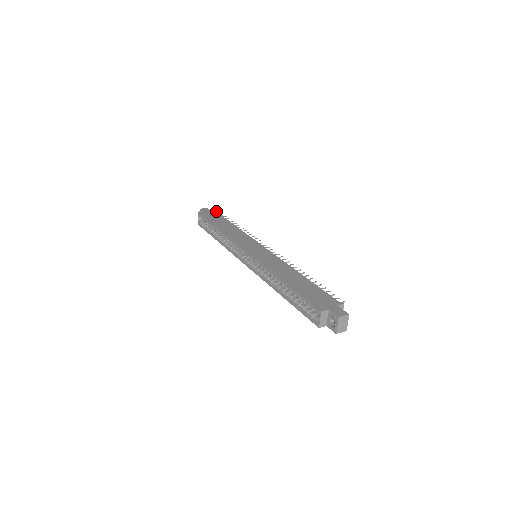
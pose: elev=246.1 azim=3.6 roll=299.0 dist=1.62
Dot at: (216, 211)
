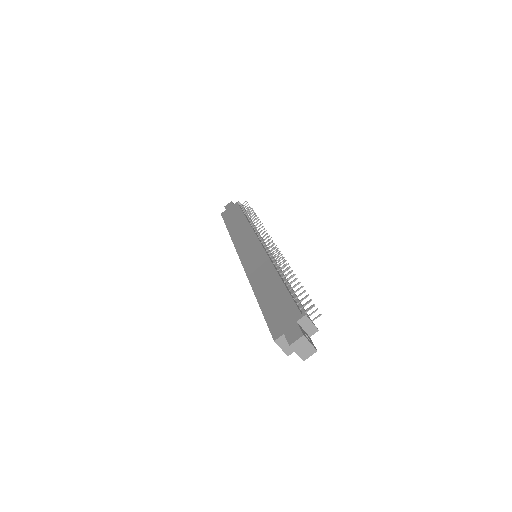
Dot at: (237, 202)
